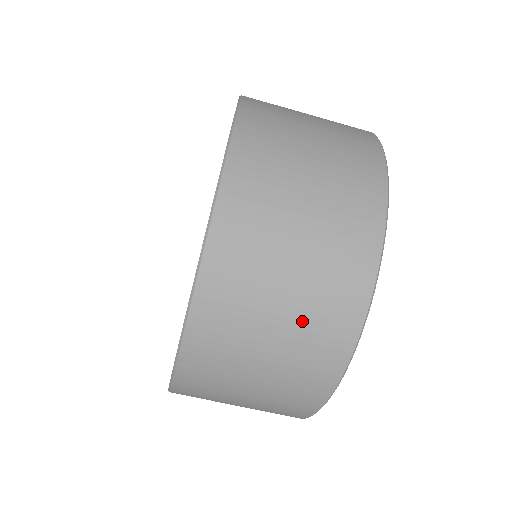
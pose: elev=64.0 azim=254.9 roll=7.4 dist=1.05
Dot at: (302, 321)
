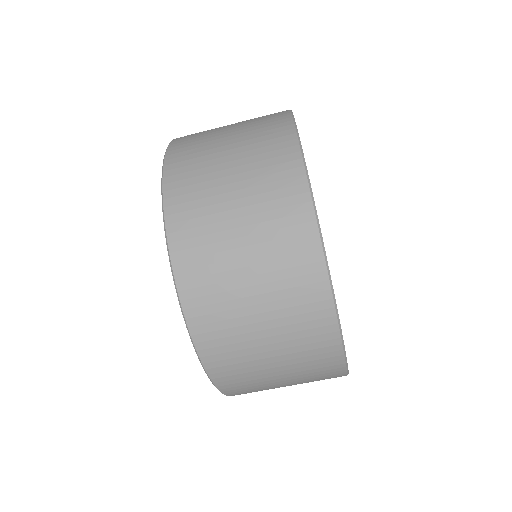
Dot at: (288, 341)
